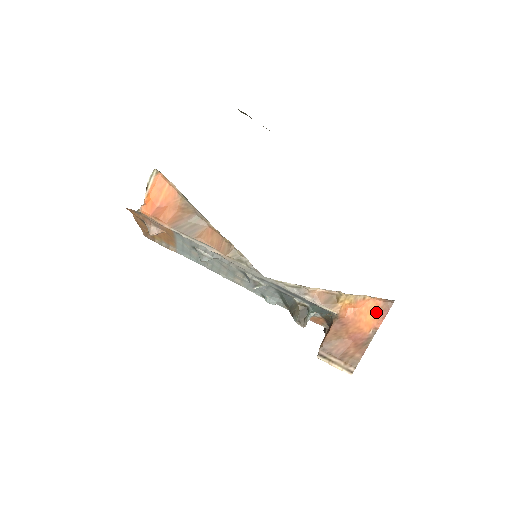
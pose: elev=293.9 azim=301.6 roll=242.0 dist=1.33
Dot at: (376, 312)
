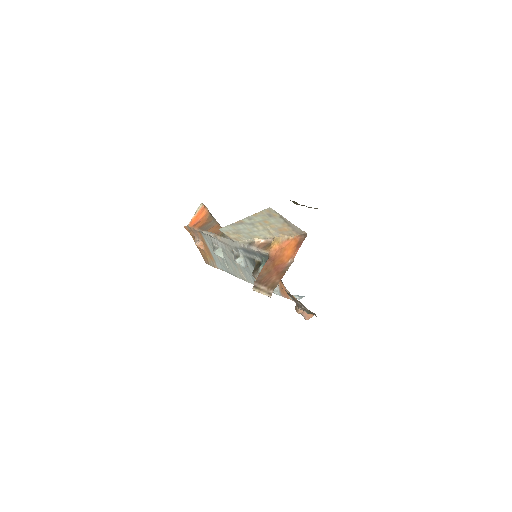
Dot at: (295, 246)
